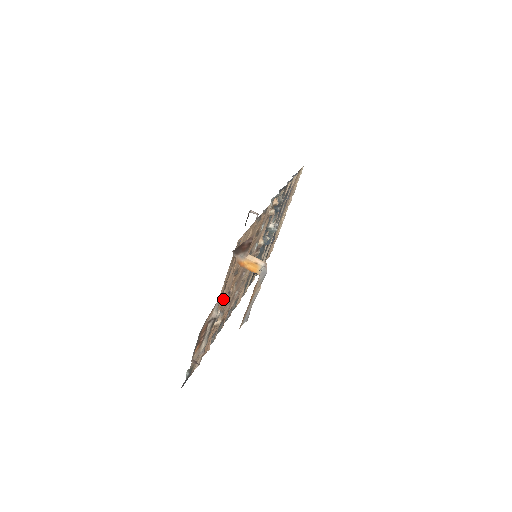
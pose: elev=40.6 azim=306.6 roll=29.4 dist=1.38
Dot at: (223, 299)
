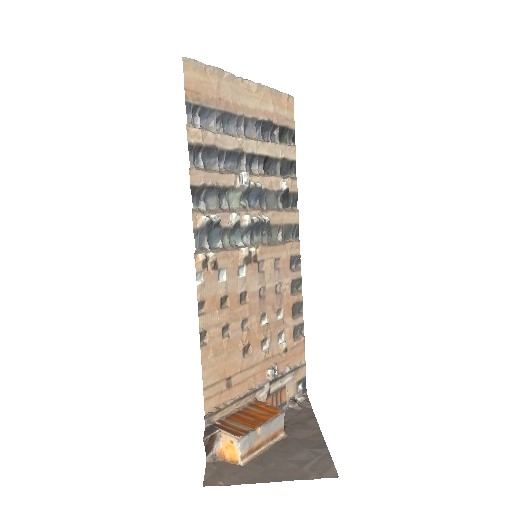
Dot at: (261, 365)
